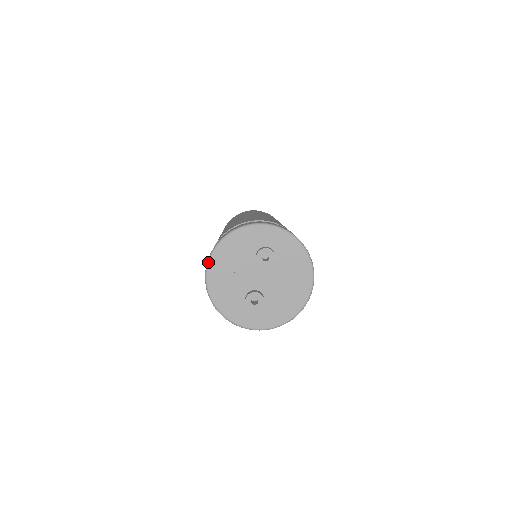
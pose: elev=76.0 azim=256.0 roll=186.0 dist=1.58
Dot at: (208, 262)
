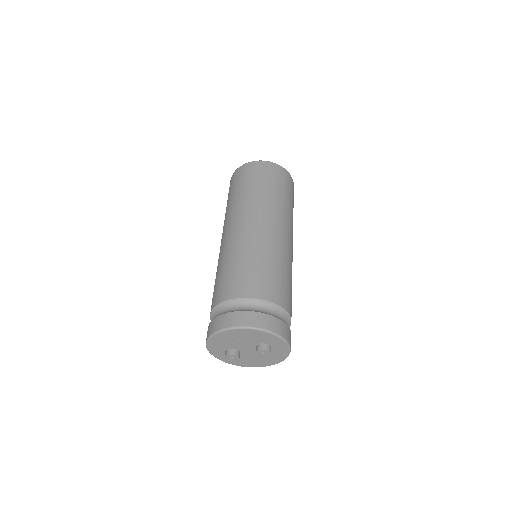
Dot at: (231, 329)
